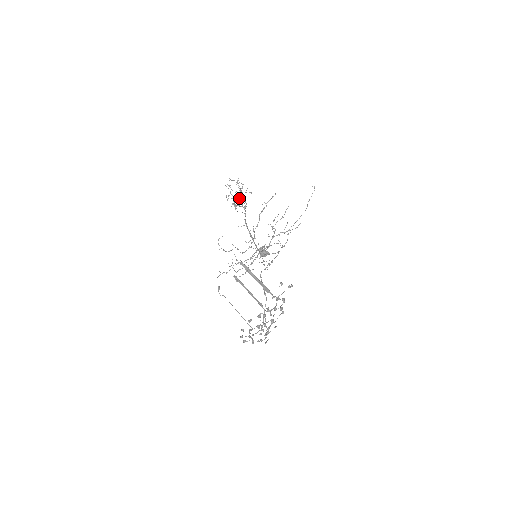
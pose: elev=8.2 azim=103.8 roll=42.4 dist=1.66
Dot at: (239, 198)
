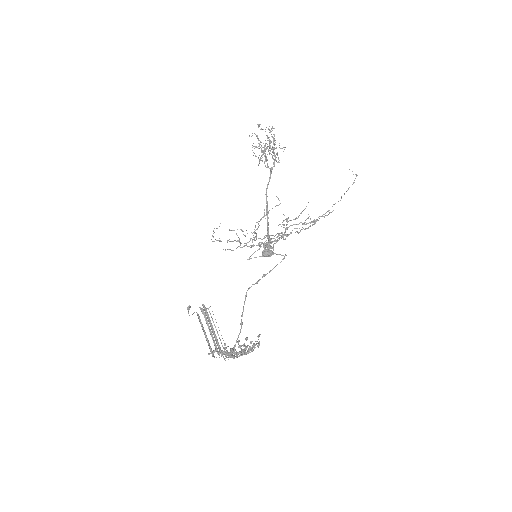
Dot at: occluded
